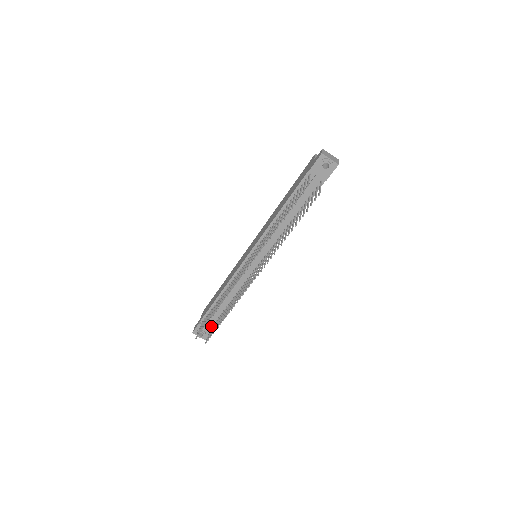
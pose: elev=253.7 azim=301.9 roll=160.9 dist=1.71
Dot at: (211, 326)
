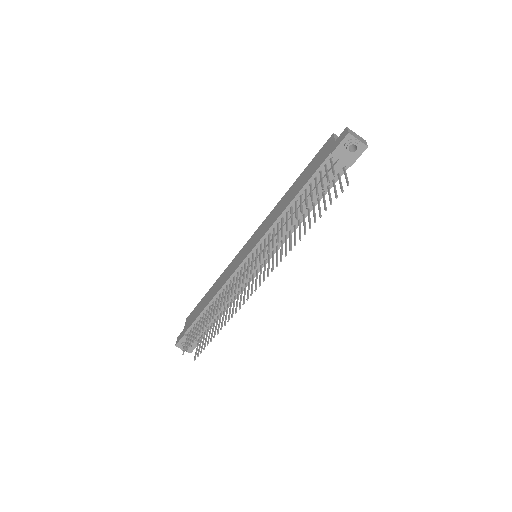
Dot at: (198, 338)
